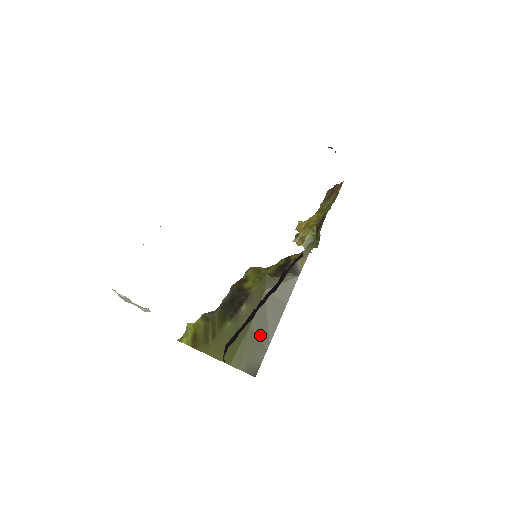
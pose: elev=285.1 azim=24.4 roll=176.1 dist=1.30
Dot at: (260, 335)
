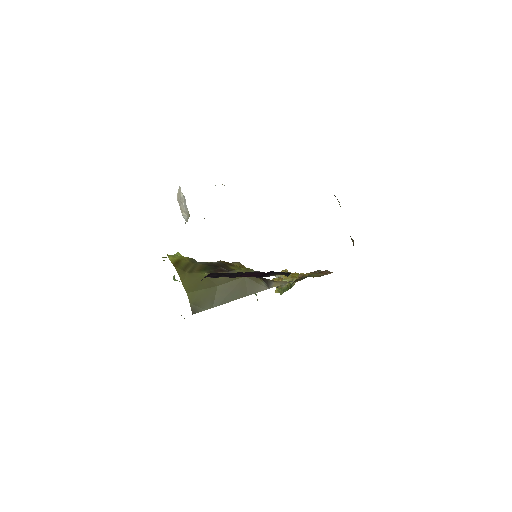
Dot at: (218, 296)
